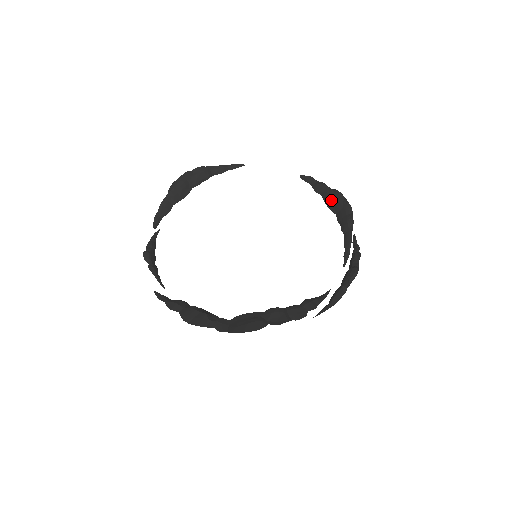
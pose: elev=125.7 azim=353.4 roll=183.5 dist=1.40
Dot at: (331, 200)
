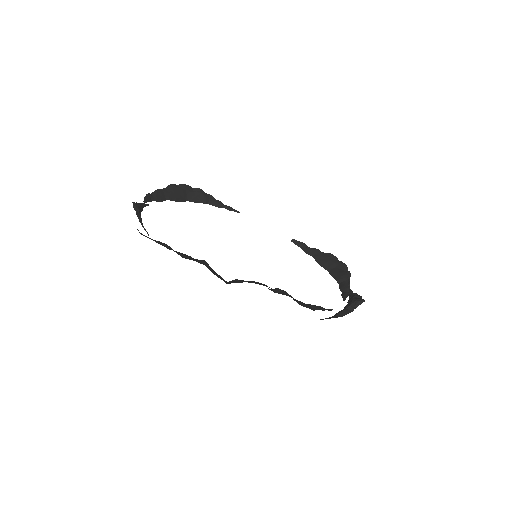
Dot at: (324, 260)
